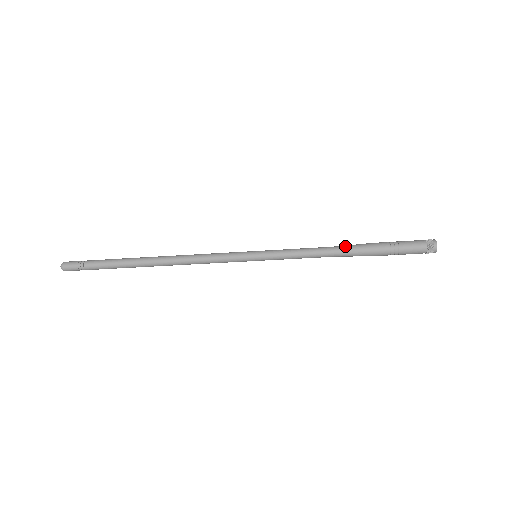
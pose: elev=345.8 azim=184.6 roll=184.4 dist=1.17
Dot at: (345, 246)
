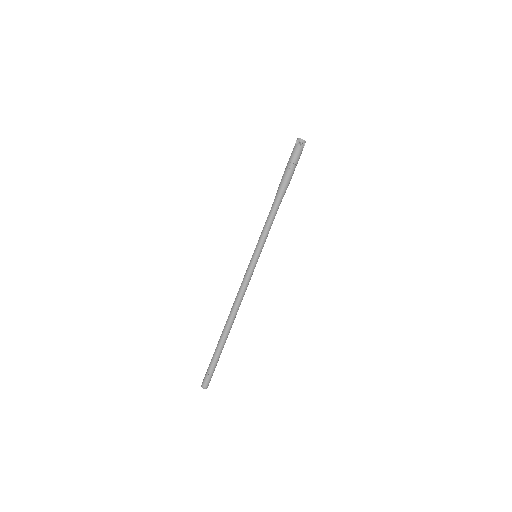
Dot at: occluded
